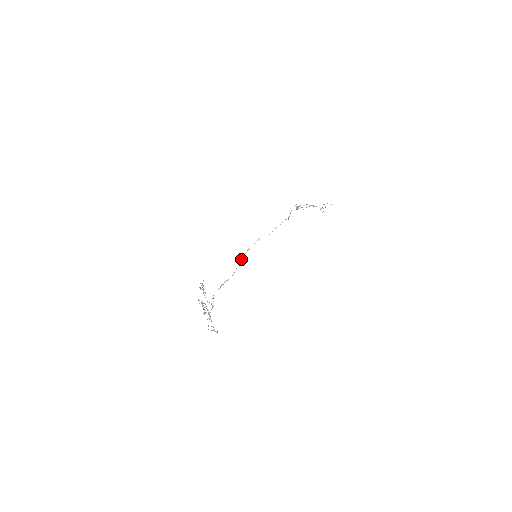
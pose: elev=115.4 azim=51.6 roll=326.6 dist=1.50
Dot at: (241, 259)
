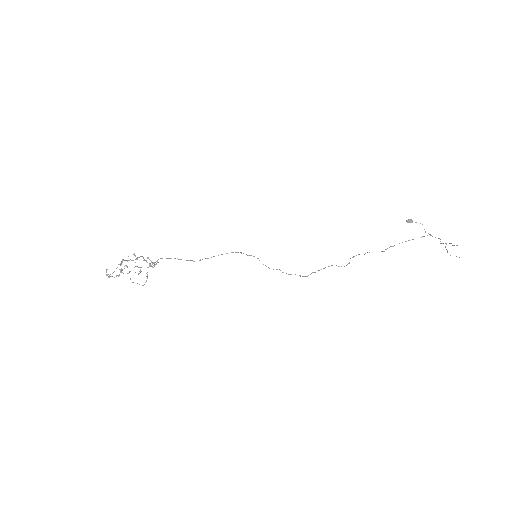
Dot at: (222, 254)
